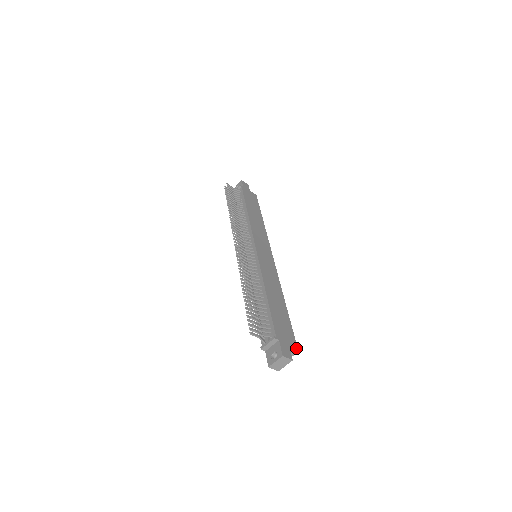
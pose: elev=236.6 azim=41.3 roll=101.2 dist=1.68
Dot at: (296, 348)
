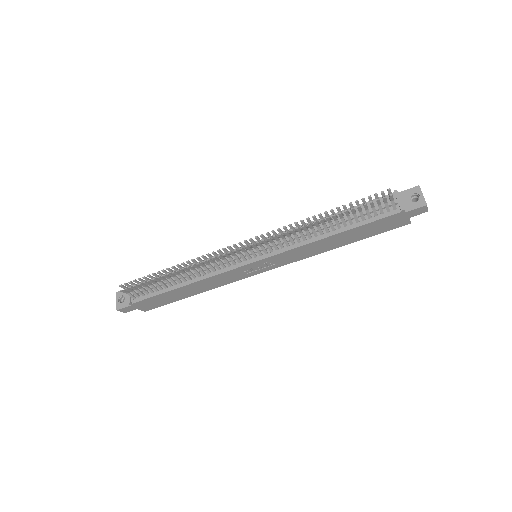
Dot at: occluded
